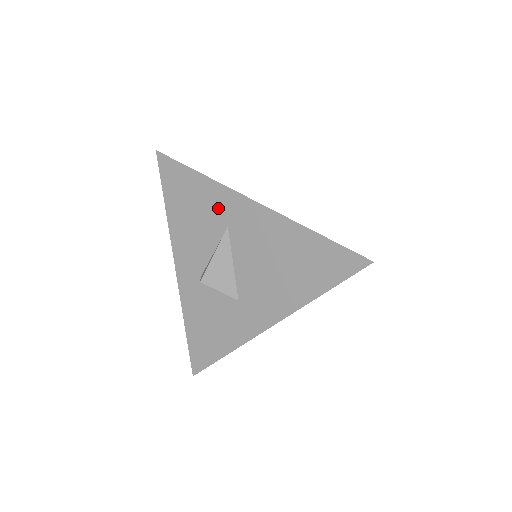
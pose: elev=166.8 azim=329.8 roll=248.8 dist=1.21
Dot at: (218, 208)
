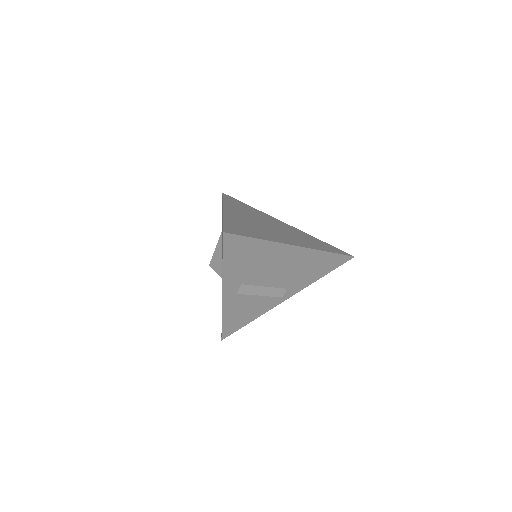
Dot at: occluded
